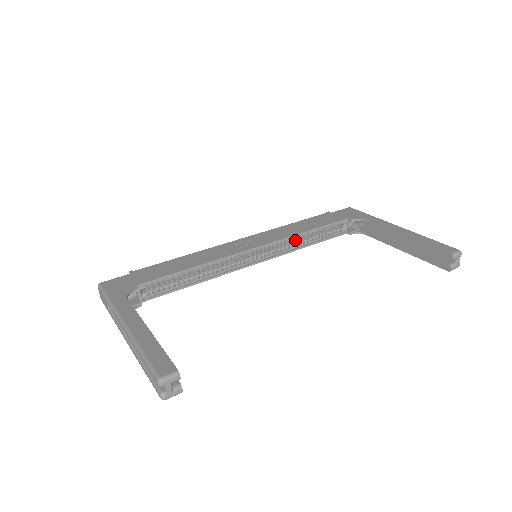
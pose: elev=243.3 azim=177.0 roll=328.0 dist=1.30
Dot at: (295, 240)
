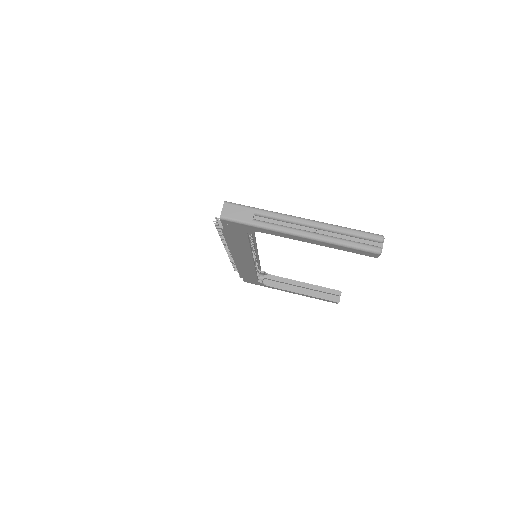
Dot at: occluded
